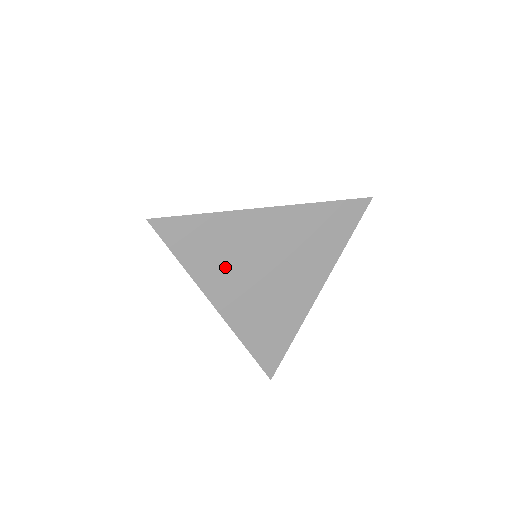
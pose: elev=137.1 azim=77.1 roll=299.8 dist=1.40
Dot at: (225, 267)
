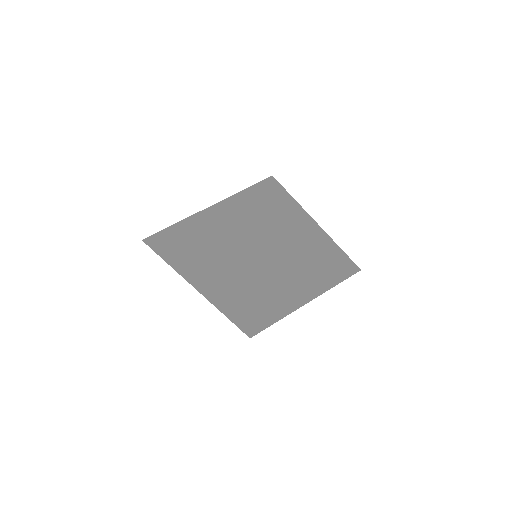
Dot at: (211, 278)
